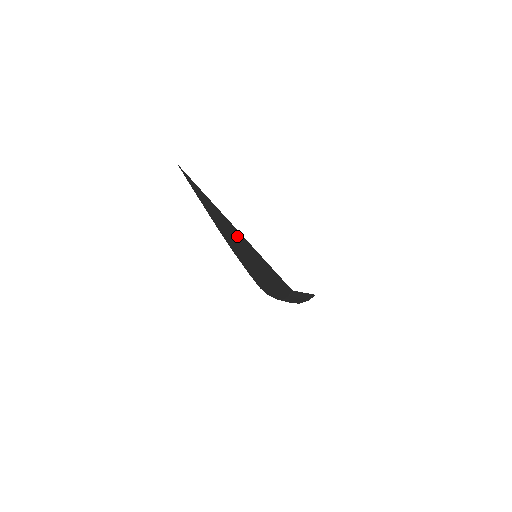
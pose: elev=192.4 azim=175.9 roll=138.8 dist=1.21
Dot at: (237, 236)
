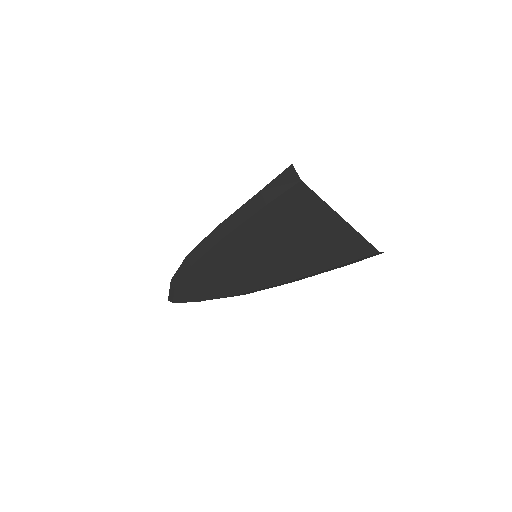
Dot at: (322, 230)
